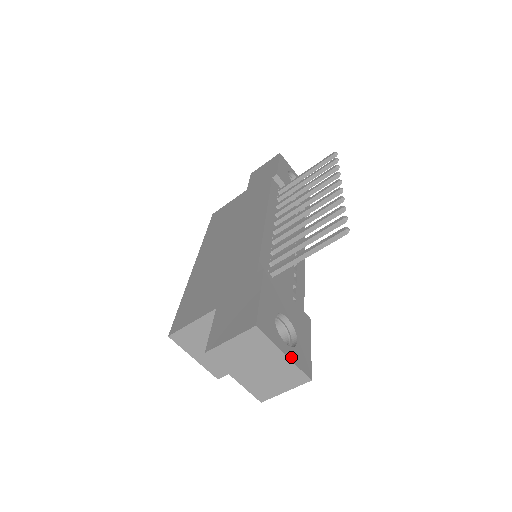
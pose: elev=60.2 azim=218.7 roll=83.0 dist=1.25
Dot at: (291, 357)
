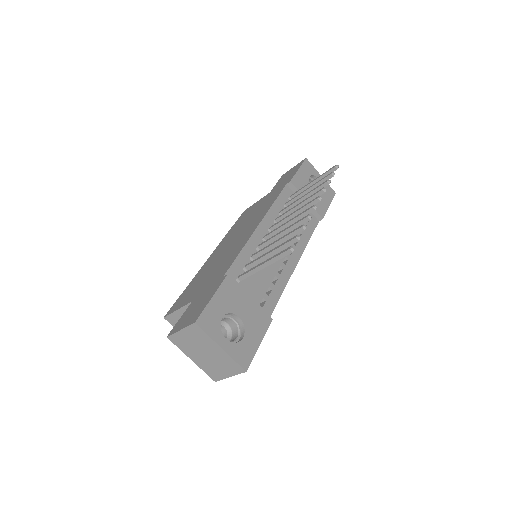
Dot at: (228, 351)
